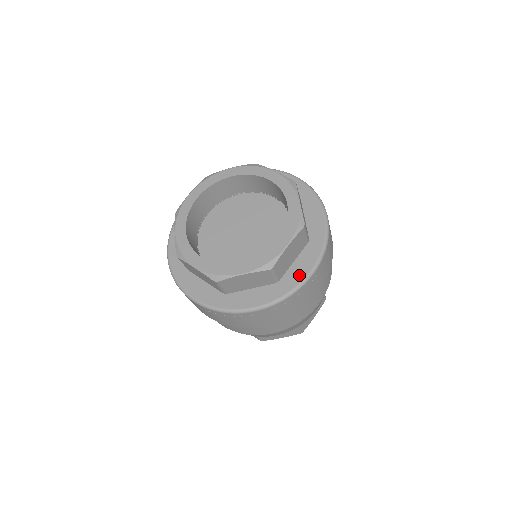
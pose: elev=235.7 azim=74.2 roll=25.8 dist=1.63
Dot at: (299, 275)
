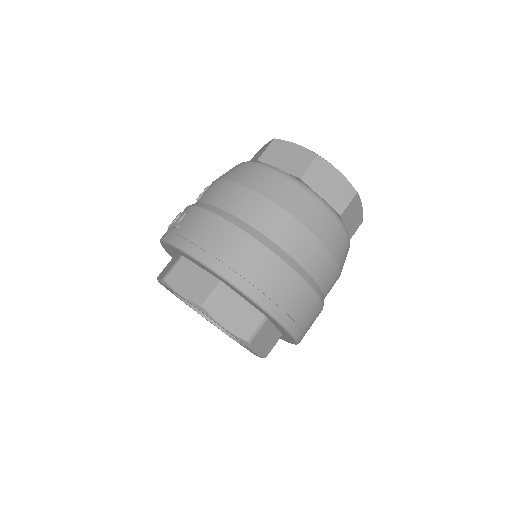
Dot at: (289, 337)
